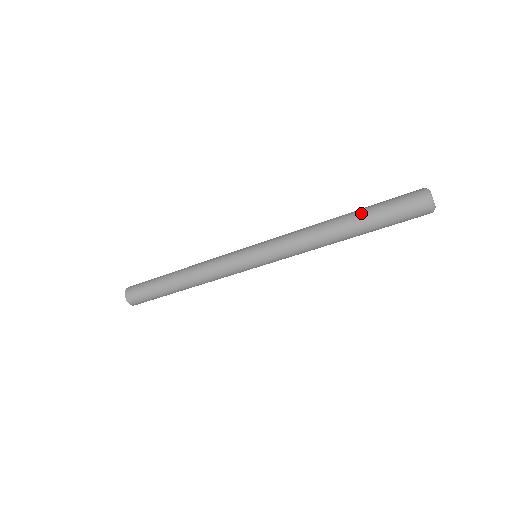
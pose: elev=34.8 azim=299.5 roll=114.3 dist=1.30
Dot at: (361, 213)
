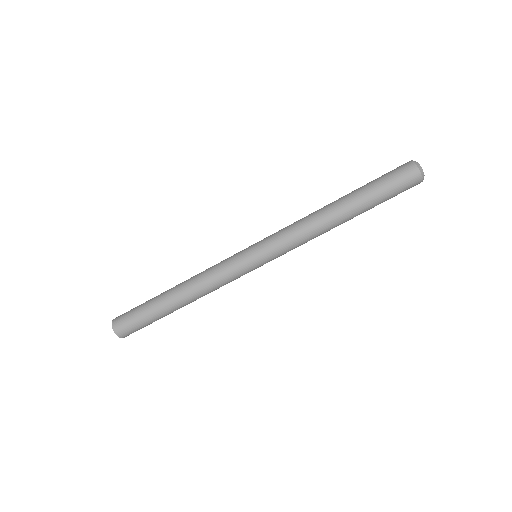
Dot at: (359, 195)
